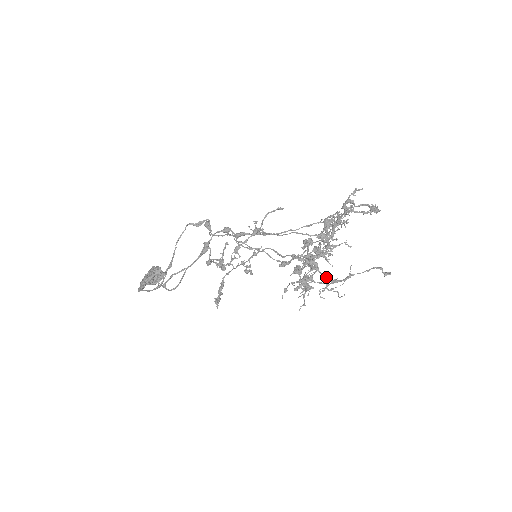
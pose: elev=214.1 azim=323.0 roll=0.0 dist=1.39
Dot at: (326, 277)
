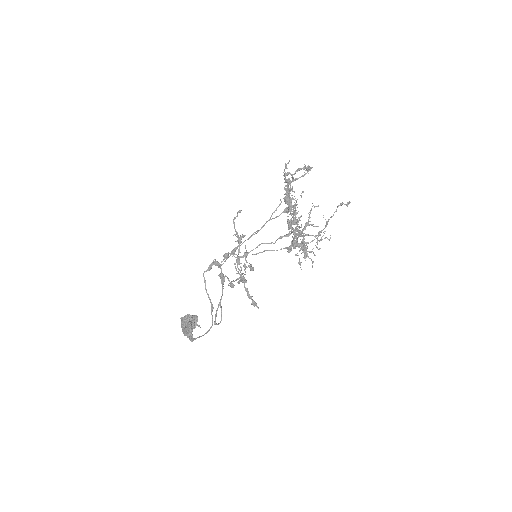
Dot at: occluded
